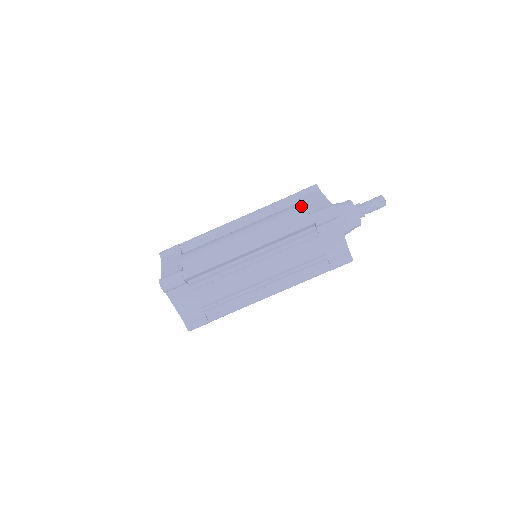
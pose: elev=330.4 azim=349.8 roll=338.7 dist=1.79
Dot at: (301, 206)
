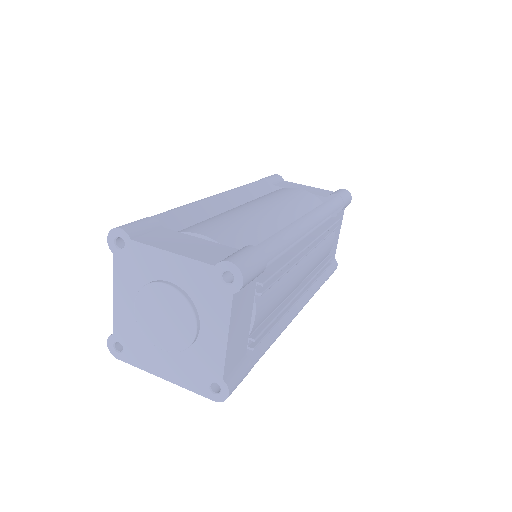
Dot at: (299, 189)
